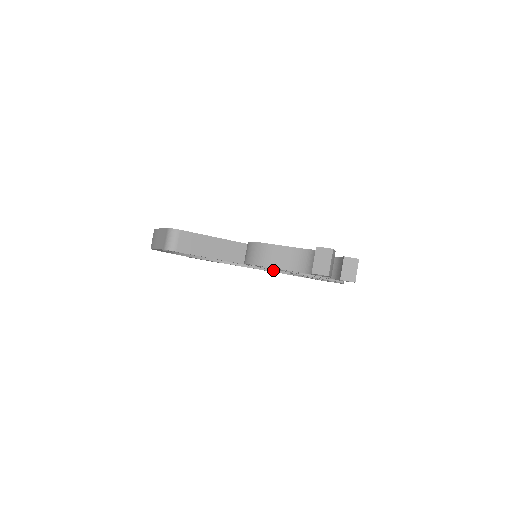
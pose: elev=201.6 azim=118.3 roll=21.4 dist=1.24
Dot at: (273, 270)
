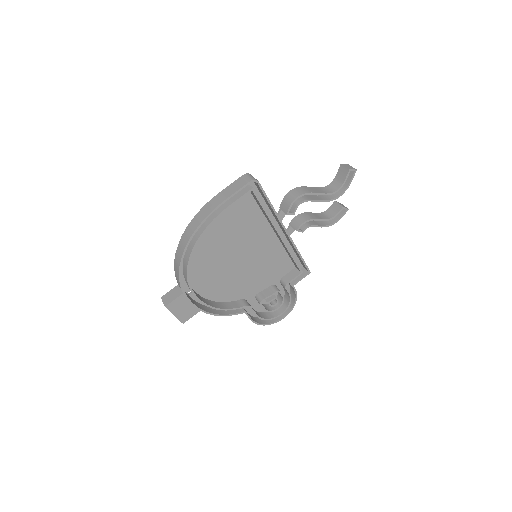
Dot at: (245, 305)
